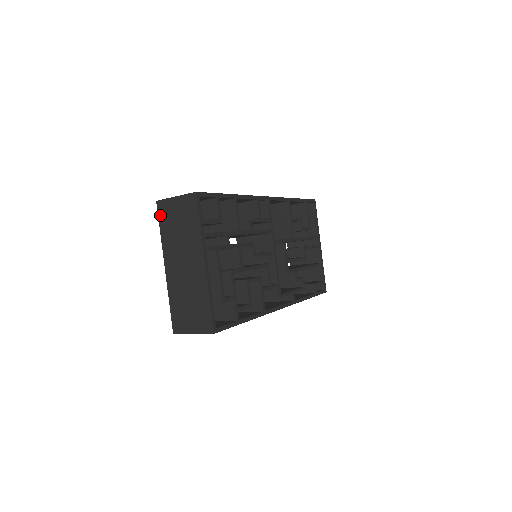
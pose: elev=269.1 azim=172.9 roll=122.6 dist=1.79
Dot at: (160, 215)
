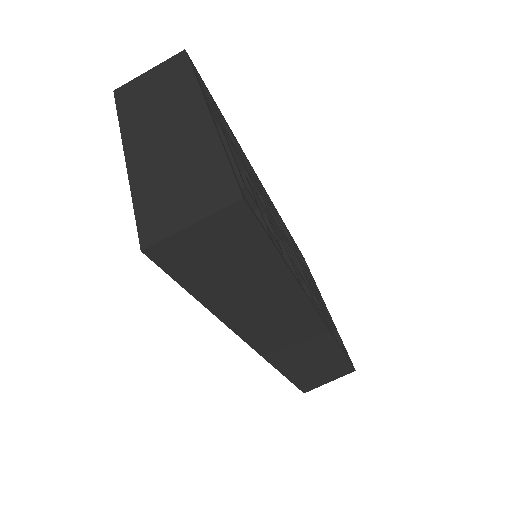
Dot at: (119, 101)
